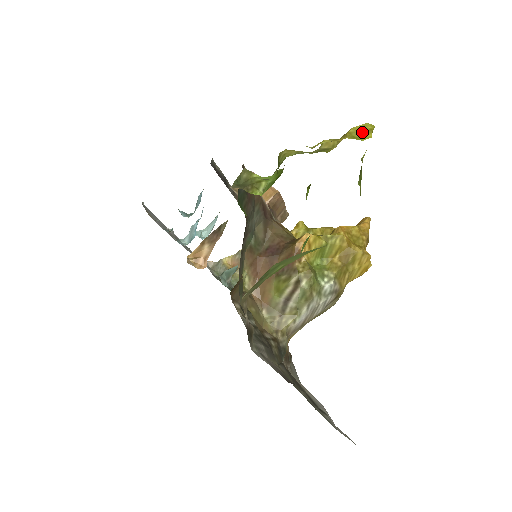
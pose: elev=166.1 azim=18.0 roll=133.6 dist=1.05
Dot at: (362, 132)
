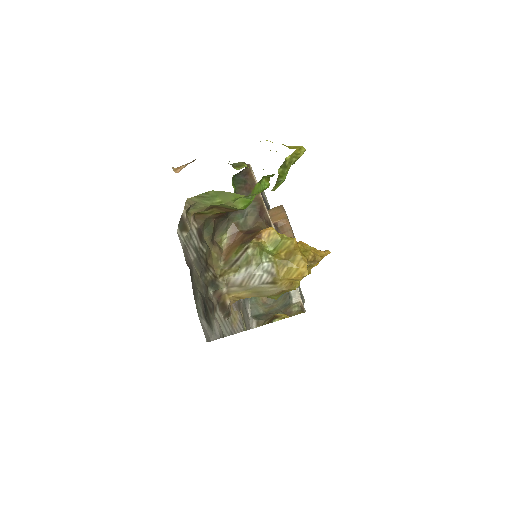
Dot at: (295, 147)
